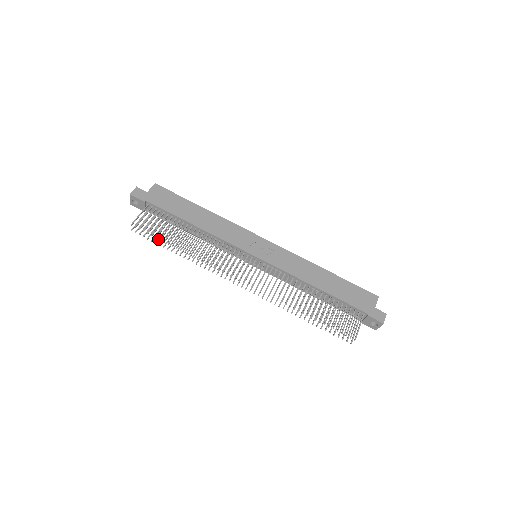
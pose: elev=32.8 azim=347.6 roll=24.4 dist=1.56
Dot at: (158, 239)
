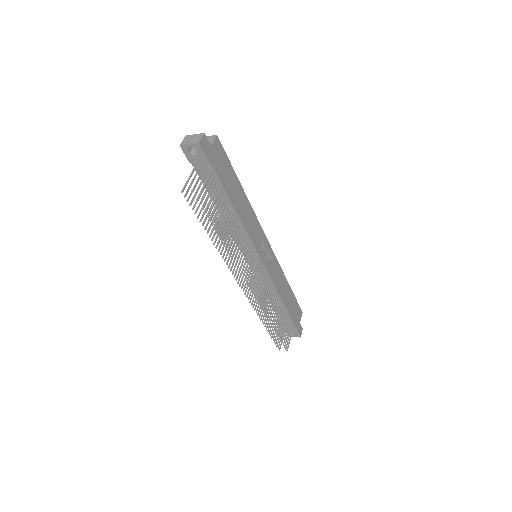
Dot at: occluded
